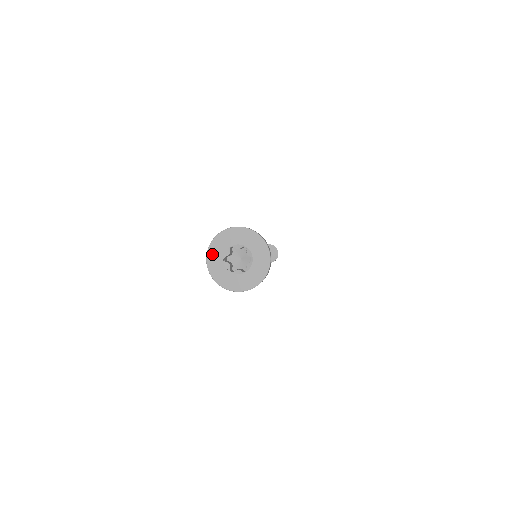
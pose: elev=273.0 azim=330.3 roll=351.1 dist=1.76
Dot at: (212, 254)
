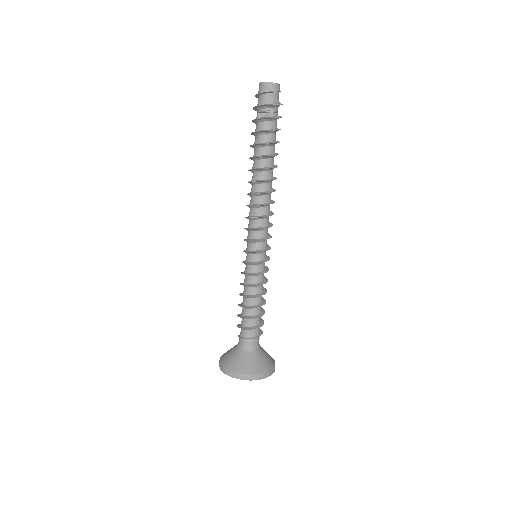
Dot at: occluded
